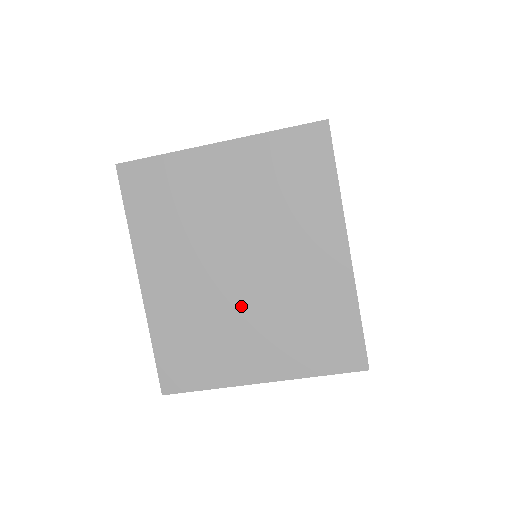
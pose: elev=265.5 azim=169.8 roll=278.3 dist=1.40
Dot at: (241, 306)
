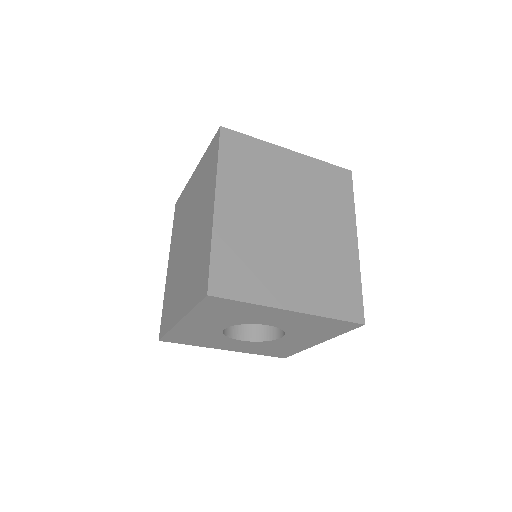
Dot at: (184, 267)
